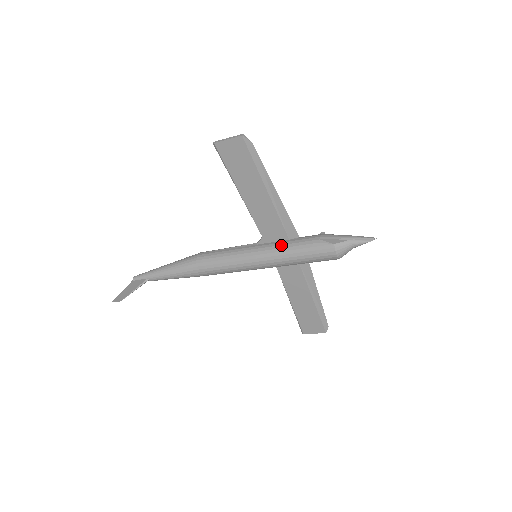
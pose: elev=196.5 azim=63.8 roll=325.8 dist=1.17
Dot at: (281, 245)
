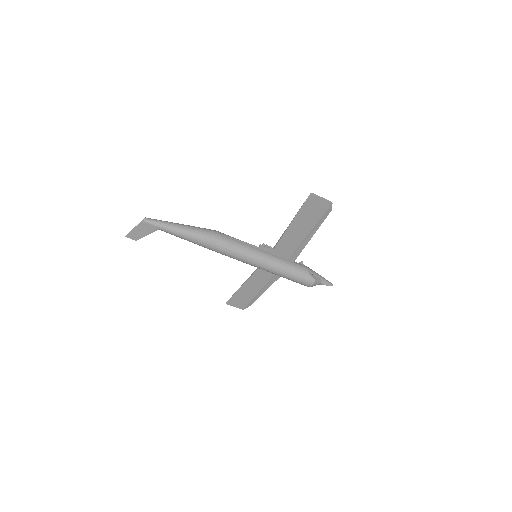
Dot at: (283, 262)
